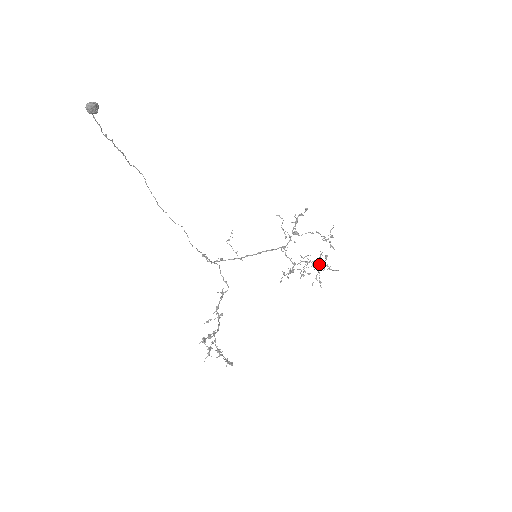
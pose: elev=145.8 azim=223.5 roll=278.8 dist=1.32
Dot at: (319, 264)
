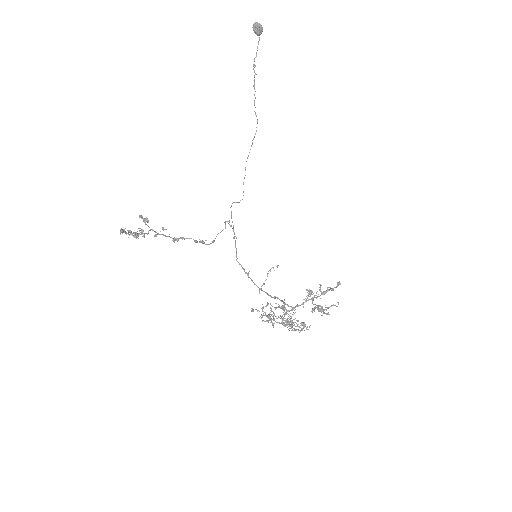
Dot at: occluded
